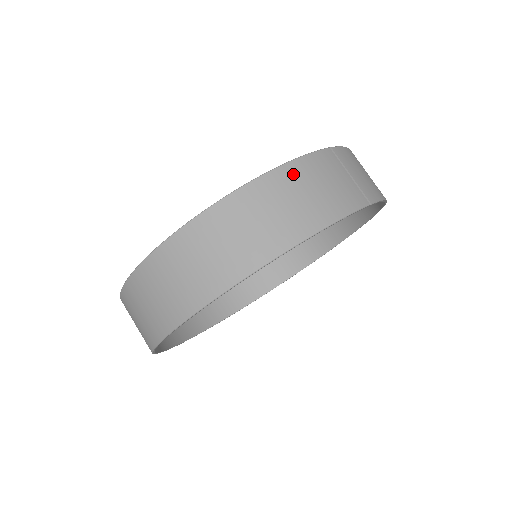
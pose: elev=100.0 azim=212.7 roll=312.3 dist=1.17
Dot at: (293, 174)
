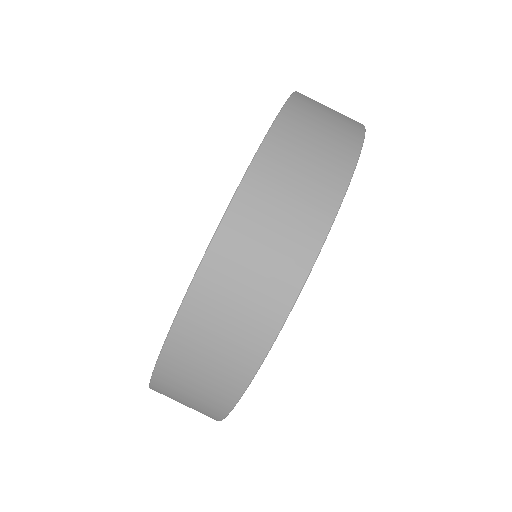
Dot at: (300, 109)
